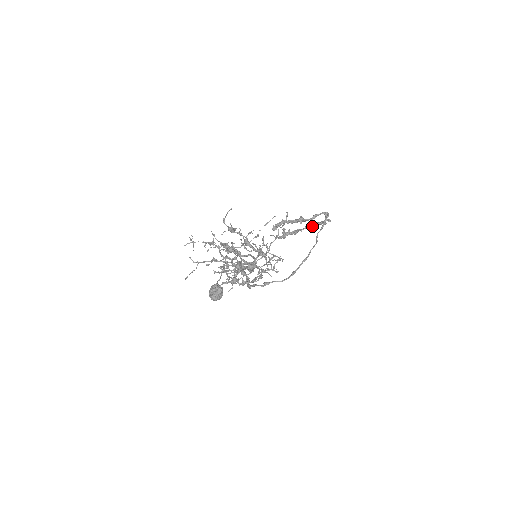
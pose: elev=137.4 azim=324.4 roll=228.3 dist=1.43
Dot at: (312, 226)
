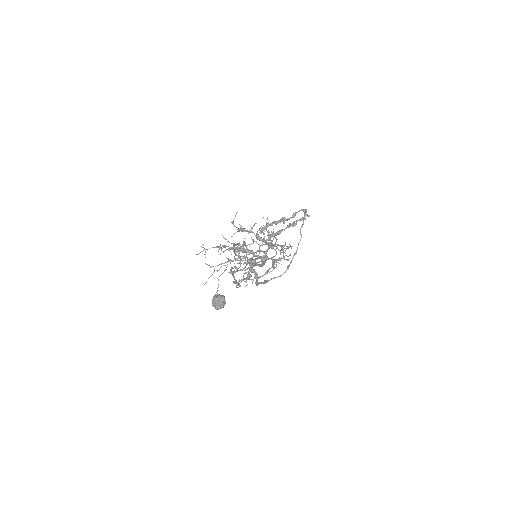
Dot at: (293, 224)
